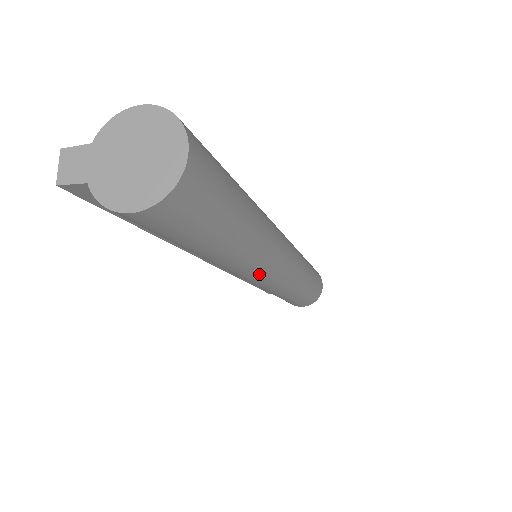
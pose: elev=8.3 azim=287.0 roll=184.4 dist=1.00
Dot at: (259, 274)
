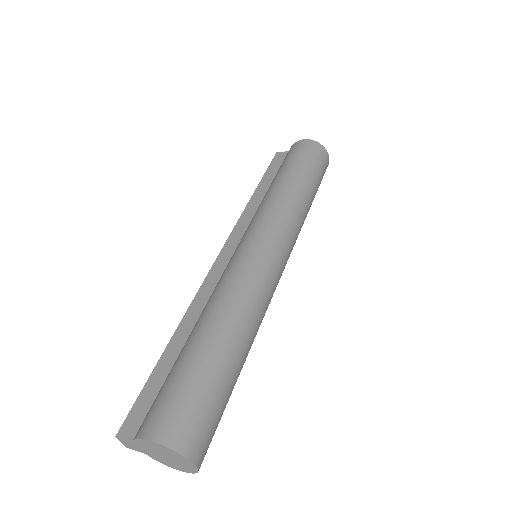
Dot at: occluded
